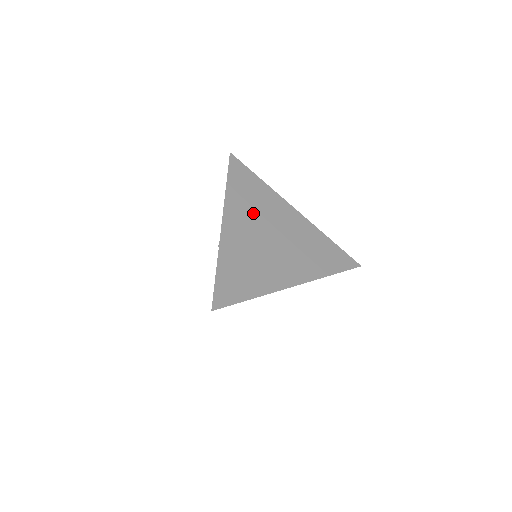
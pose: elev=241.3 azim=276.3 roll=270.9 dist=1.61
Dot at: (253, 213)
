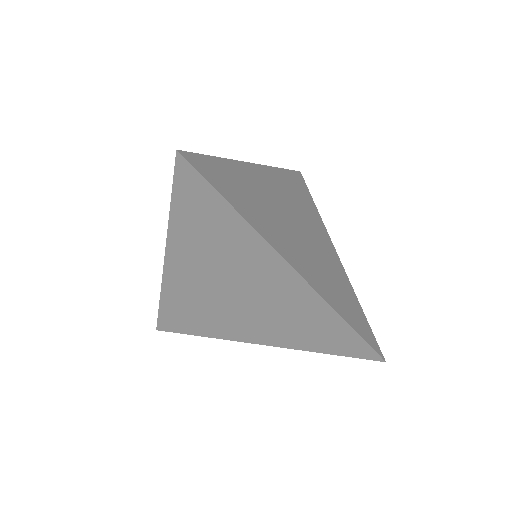
Dot at: (291, 200)
